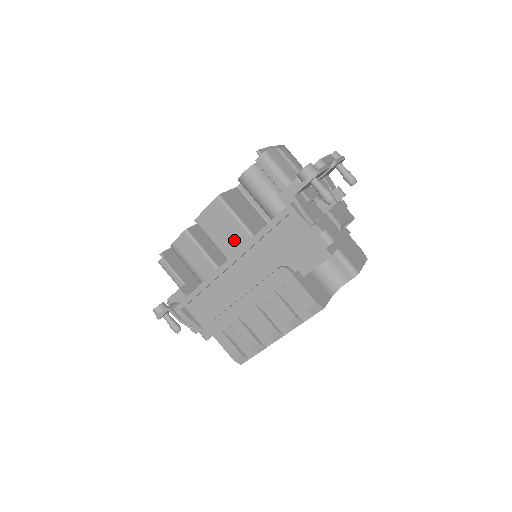
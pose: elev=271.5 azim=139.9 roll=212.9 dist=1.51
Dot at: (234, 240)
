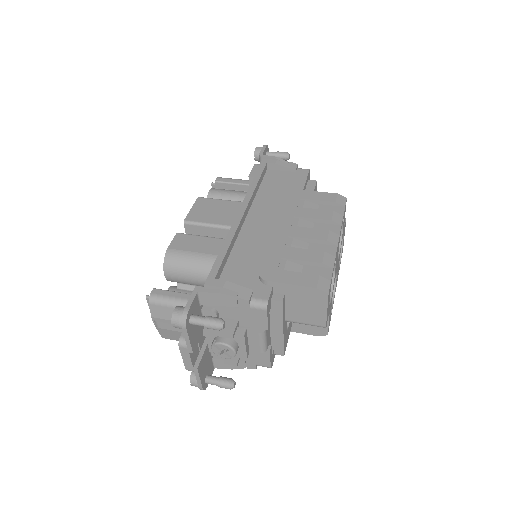
Dot at: (233, 212)
